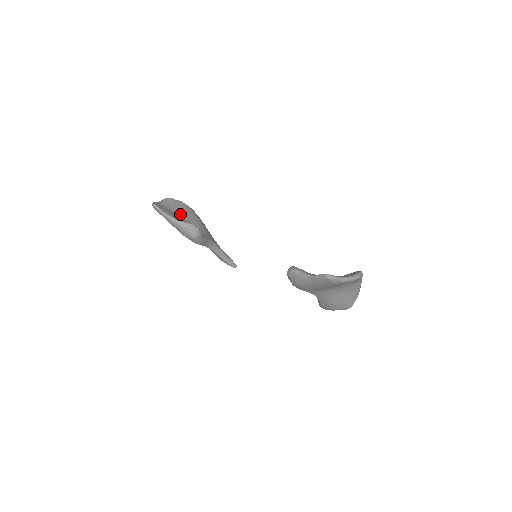
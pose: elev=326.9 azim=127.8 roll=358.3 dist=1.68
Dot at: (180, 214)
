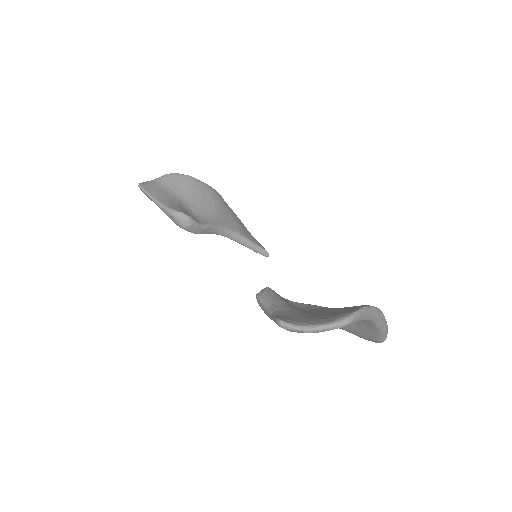
Dot at: (181, 194)
